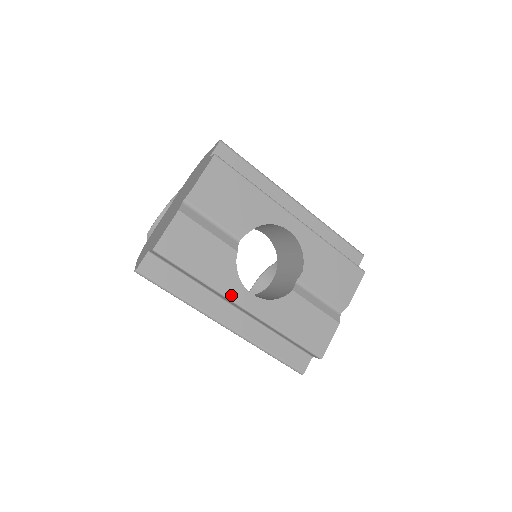
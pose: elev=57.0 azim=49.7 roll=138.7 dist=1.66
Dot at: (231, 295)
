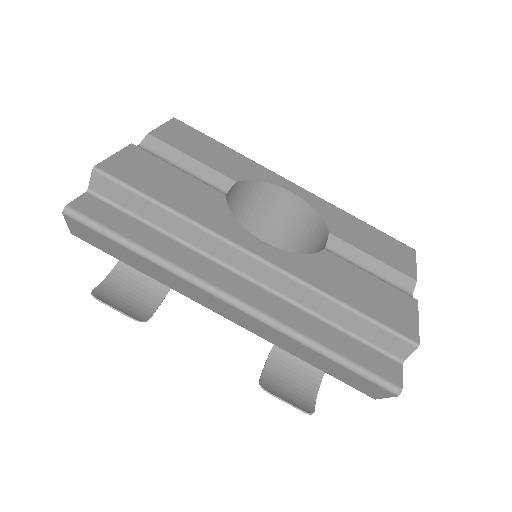
Dot at: (229, 236)
